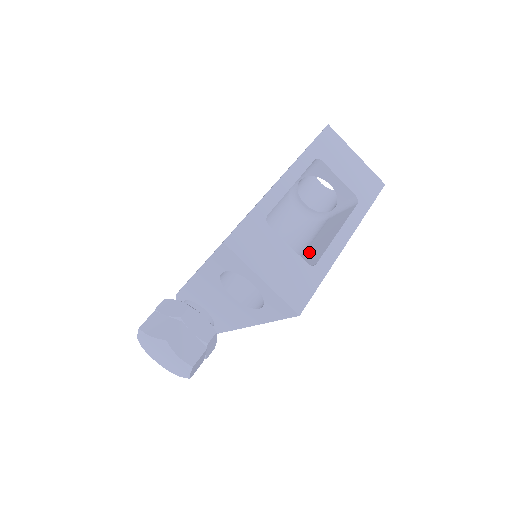
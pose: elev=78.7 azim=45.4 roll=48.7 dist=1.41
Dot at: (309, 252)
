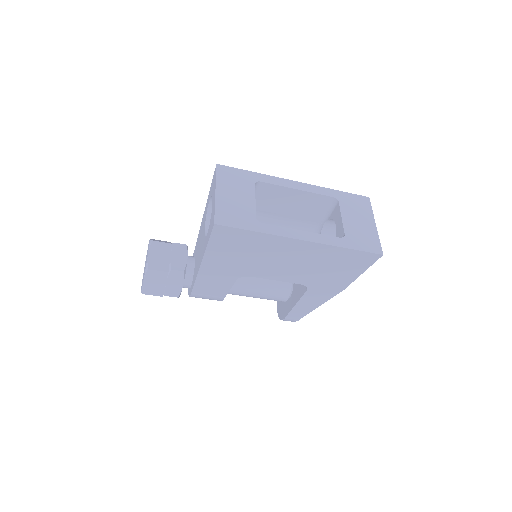
Dot at: occluded
